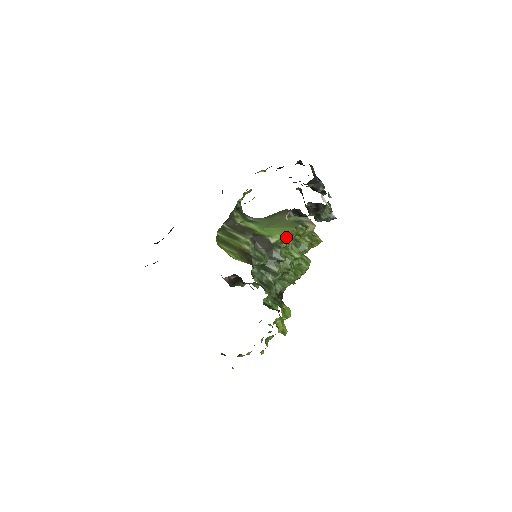
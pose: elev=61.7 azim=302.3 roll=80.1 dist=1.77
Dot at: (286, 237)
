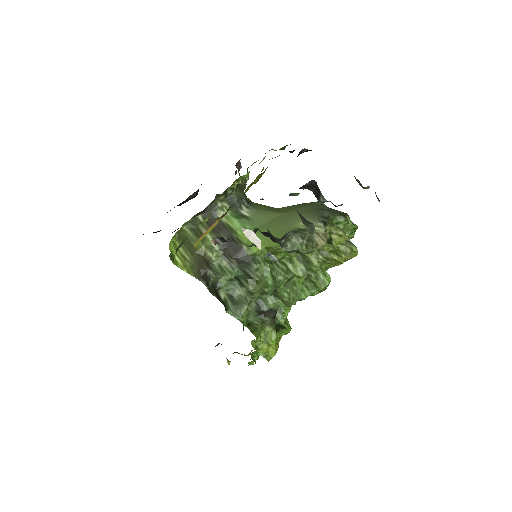
Dot at: (273, 250)
